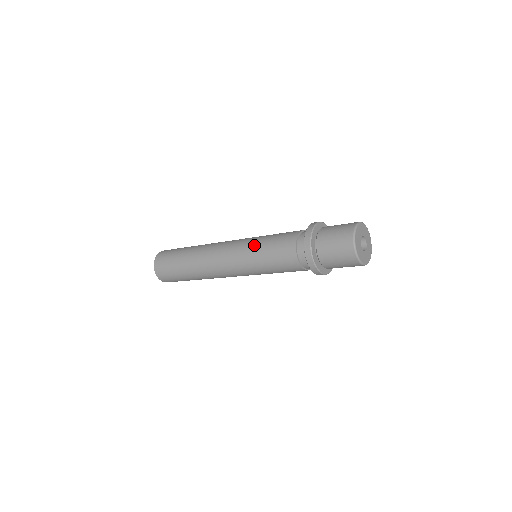
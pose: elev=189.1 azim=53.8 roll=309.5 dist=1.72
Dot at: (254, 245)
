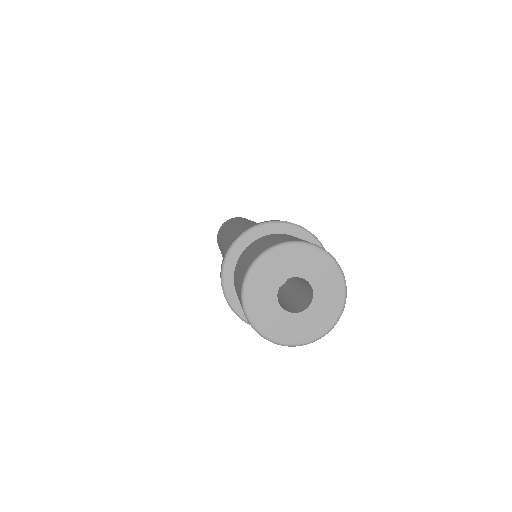
Dot at: (243, 228)
